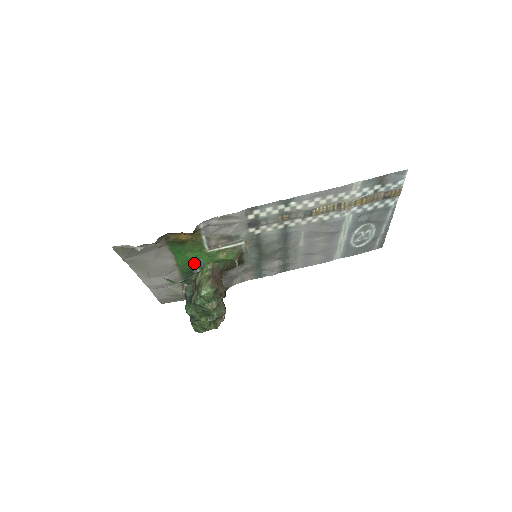
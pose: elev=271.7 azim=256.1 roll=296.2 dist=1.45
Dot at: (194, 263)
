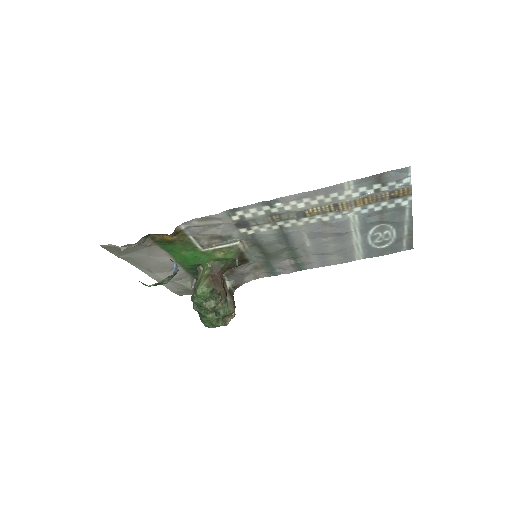
Dot at: (193, 261)
